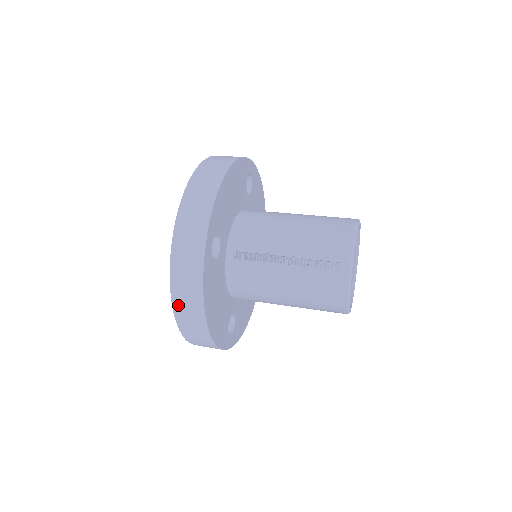
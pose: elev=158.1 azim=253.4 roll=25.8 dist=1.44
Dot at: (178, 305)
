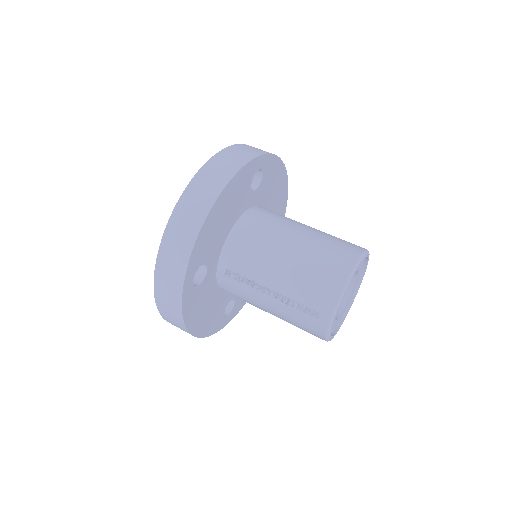
Dot at: (165, 317)
